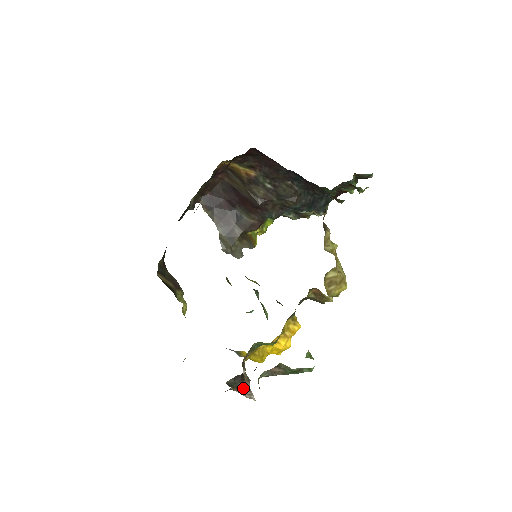
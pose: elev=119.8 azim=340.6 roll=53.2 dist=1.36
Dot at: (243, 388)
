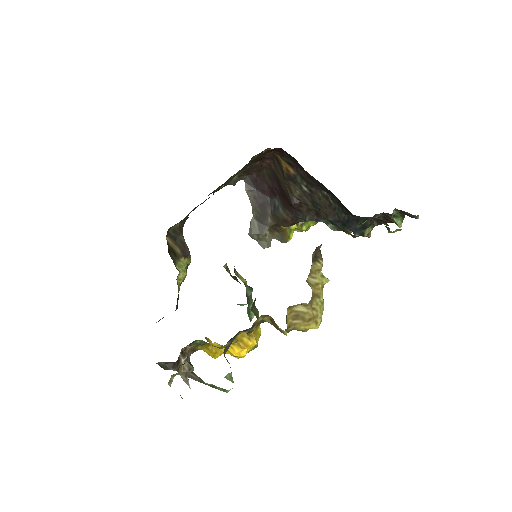
Dot at: occluded
